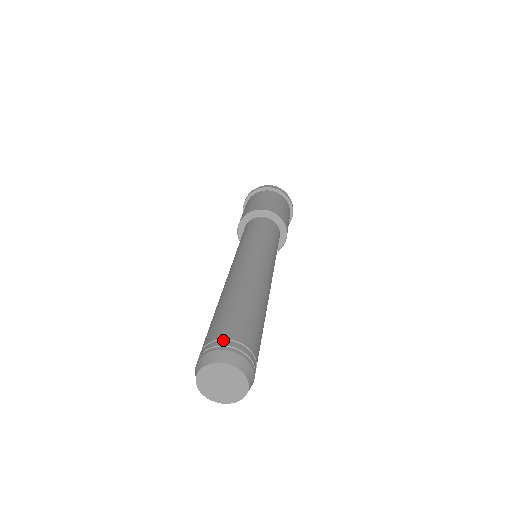
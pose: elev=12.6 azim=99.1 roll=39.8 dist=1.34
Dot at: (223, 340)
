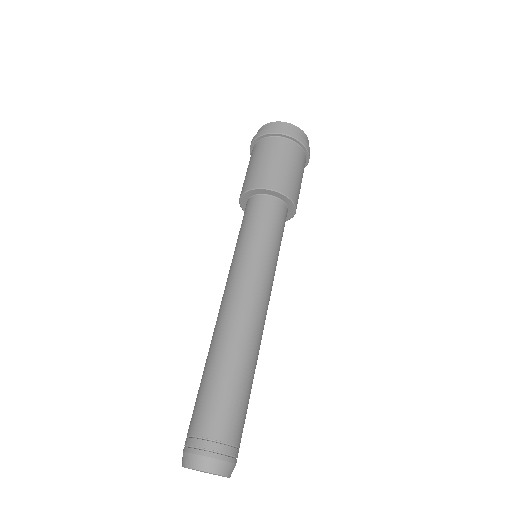
Dot at: (207, 441)
